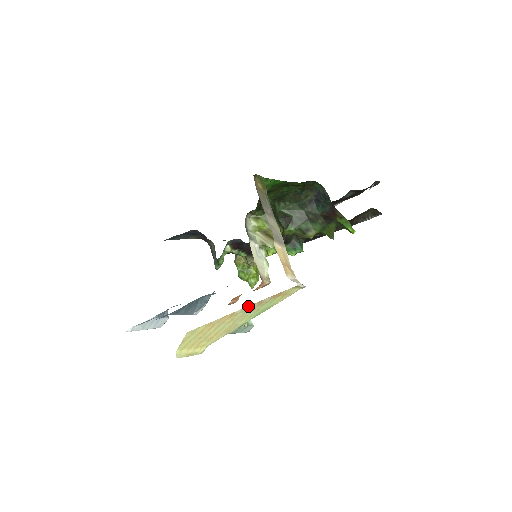
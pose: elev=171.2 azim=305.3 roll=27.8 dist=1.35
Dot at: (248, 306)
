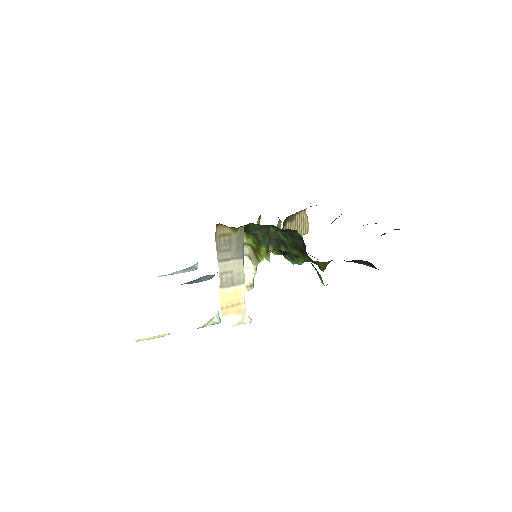
Dot at: occluded
